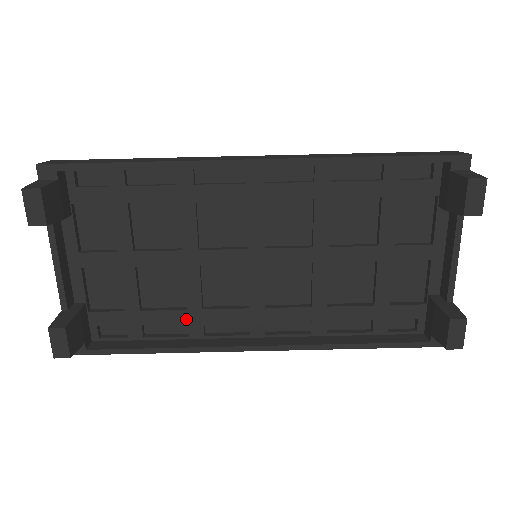
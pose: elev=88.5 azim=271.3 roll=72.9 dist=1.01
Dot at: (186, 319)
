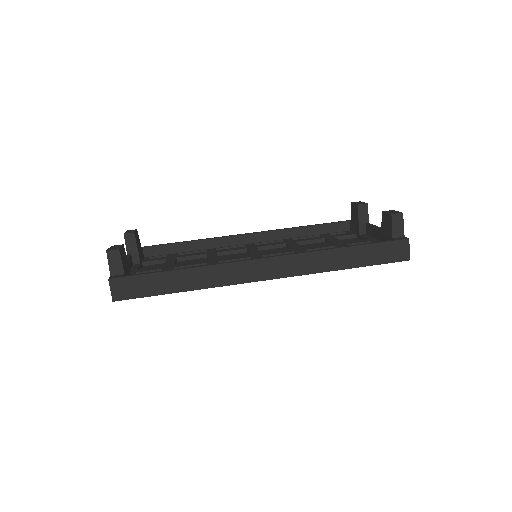
Dot at: occluded
